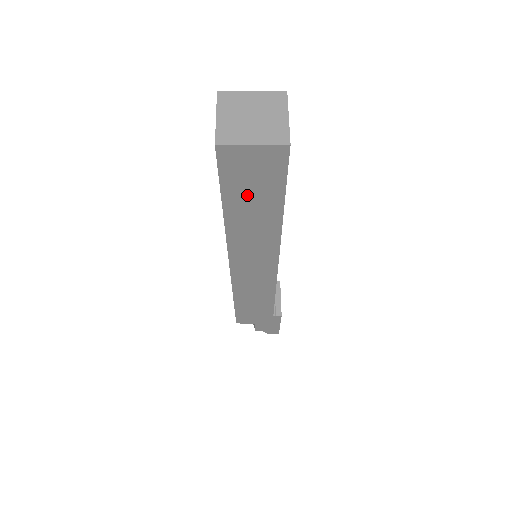
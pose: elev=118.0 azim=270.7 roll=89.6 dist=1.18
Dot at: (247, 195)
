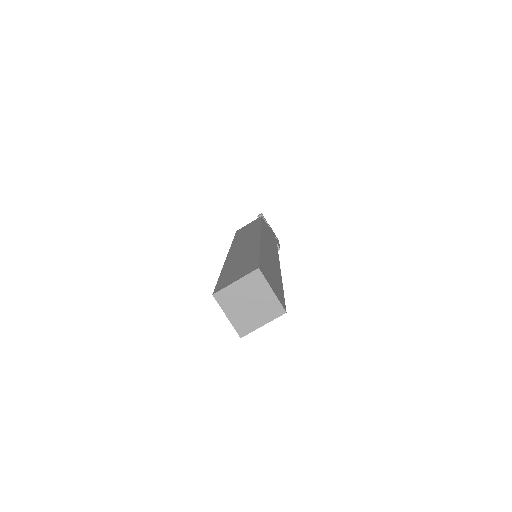
Dot at: occluded
